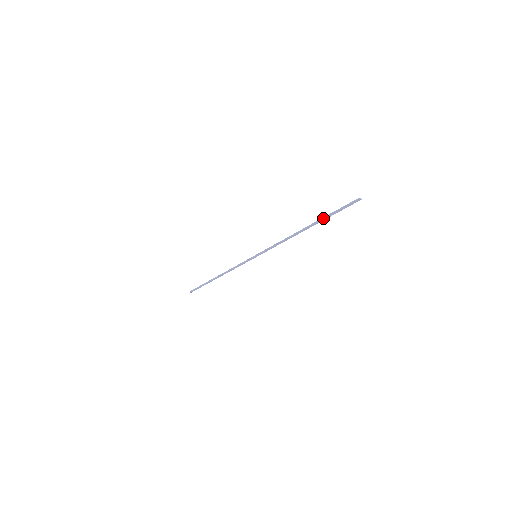
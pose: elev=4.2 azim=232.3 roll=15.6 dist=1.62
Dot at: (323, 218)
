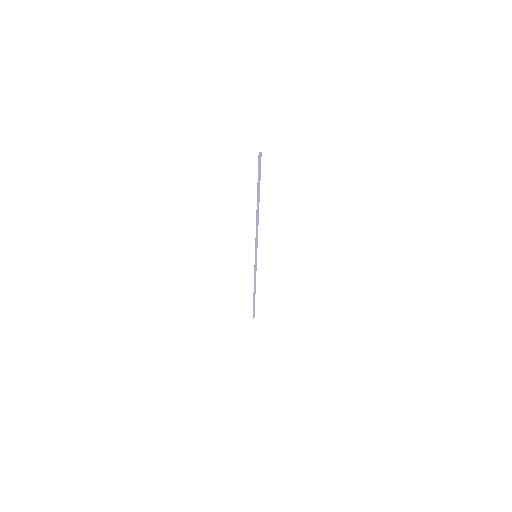
Dot at: (257, 189)
